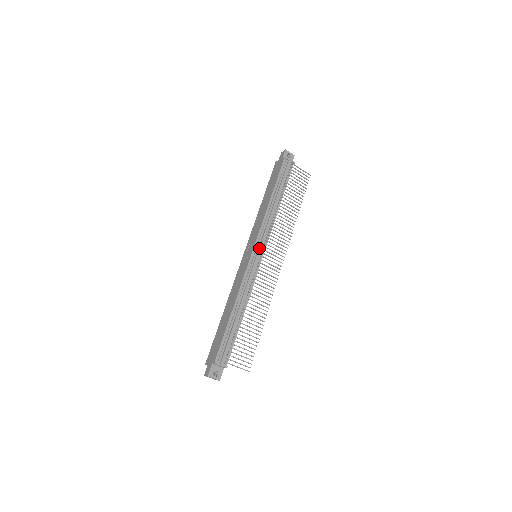
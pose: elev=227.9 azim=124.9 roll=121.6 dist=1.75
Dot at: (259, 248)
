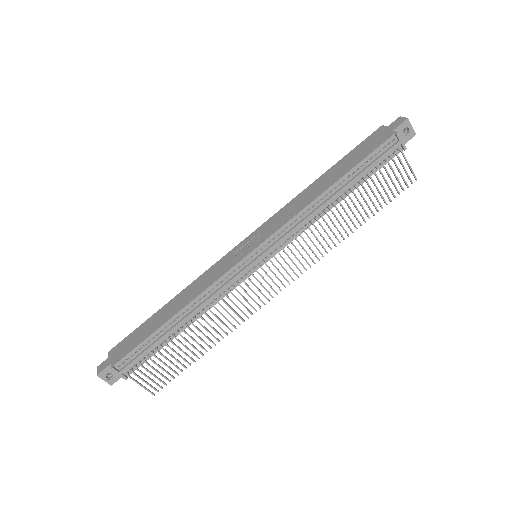
Dot at: (264, 252)
